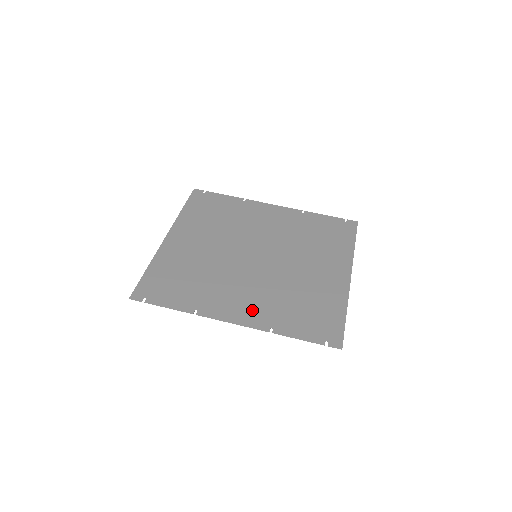
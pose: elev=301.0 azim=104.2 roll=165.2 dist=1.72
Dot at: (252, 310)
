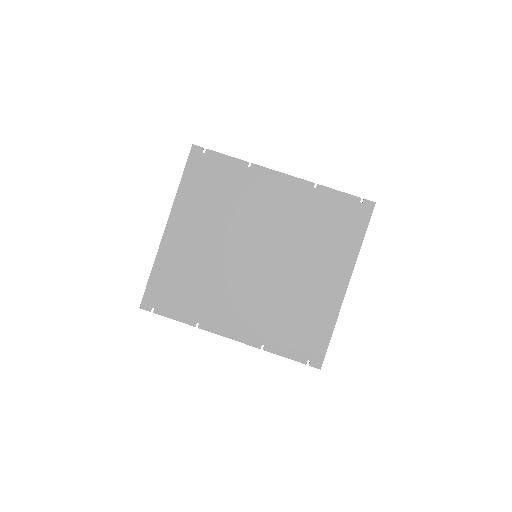
Dot at: (247, 325)
